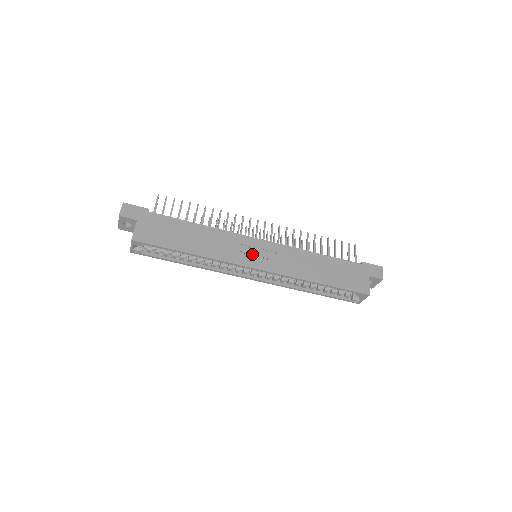
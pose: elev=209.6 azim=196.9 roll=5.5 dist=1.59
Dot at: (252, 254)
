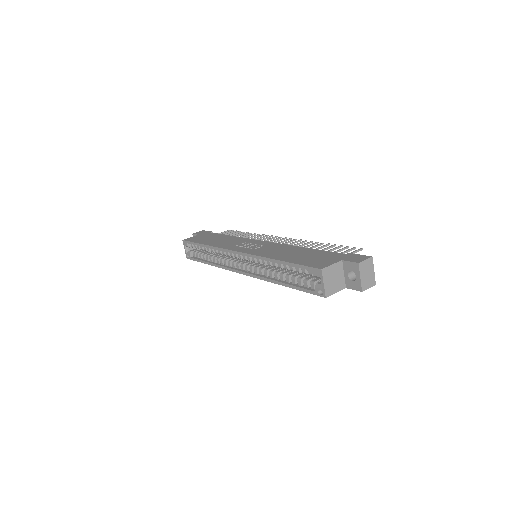
Dot at: (245, 246)
